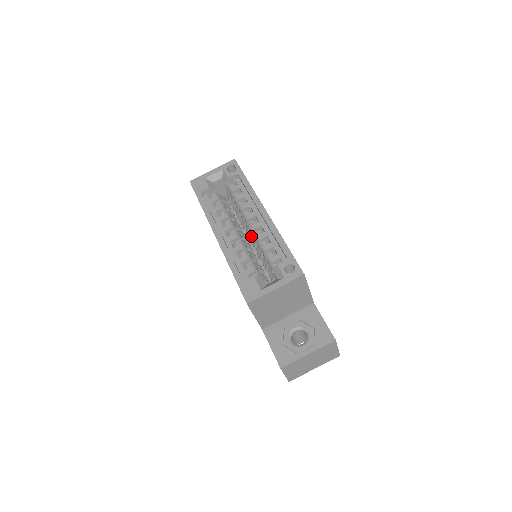
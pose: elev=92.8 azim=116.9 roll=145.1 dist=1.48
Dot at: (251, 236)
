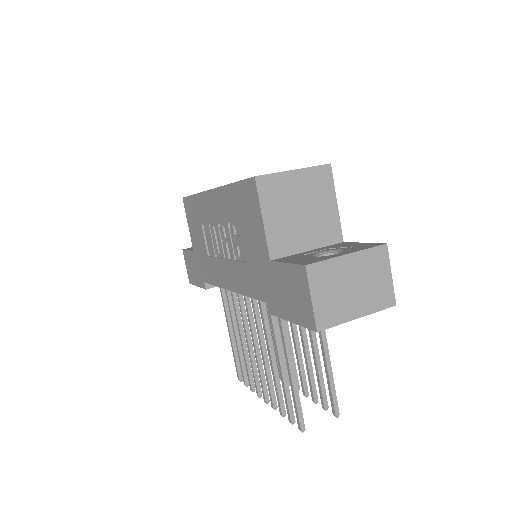
Dot at: occluded
